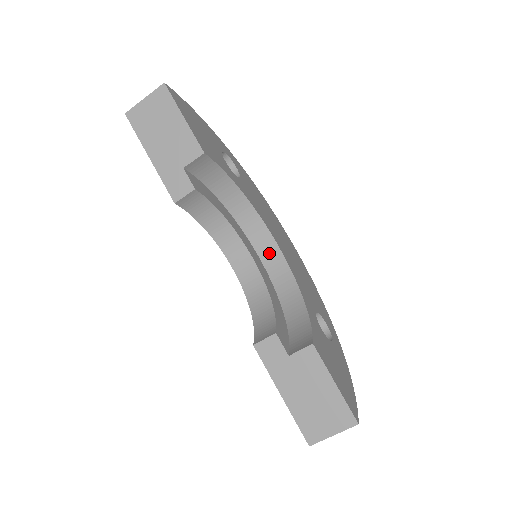
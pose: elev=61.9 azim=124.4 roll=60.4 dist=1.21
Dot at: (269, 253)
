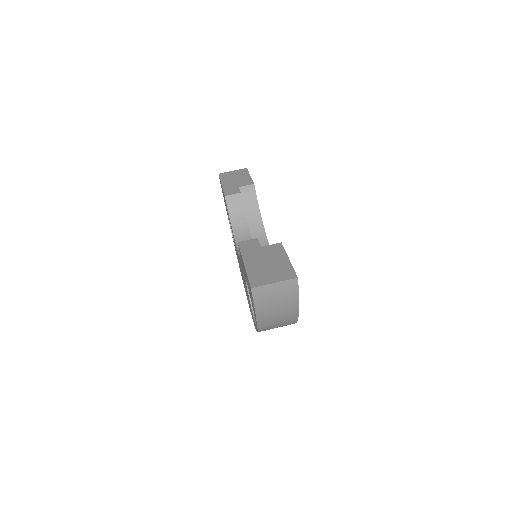
Dot at: occluded
